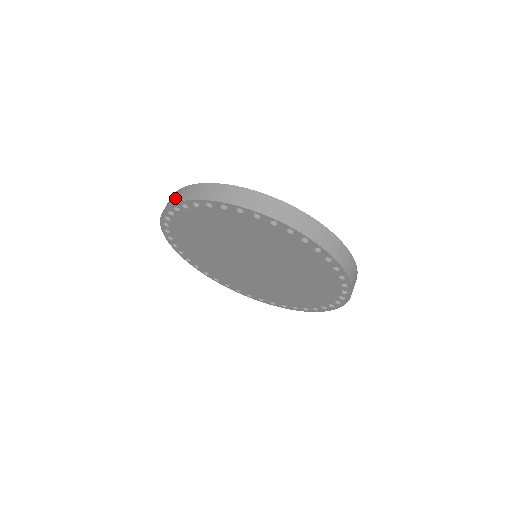
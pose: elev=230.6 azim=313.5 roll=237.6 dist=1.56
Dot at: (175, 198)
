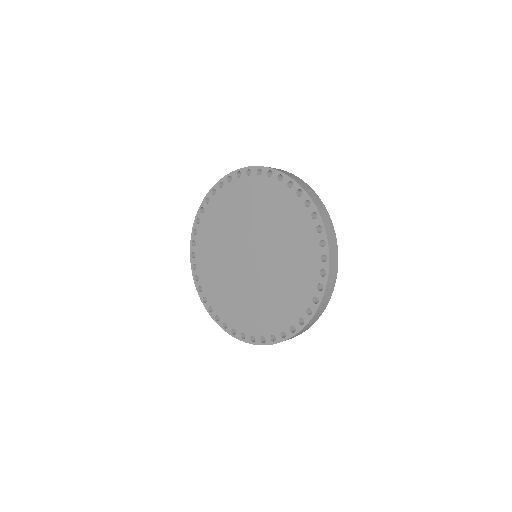
Dot at: occluded
